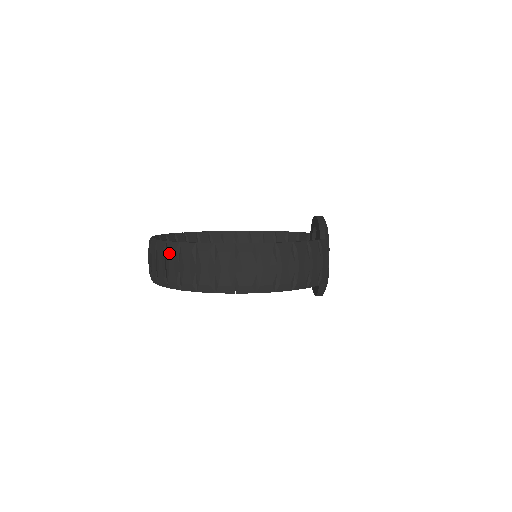
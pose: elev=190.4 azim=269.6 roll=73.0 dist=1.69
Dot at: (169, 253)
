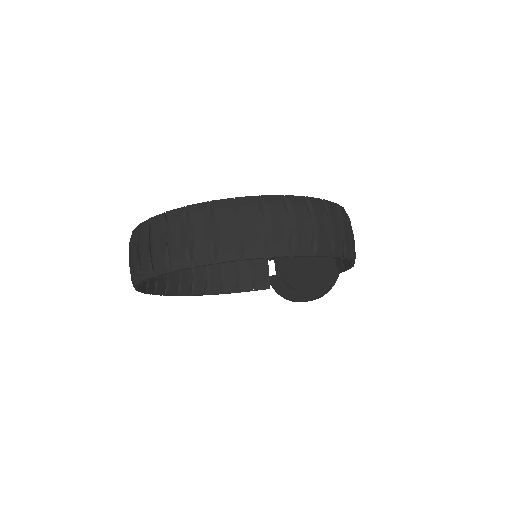
Dot at: (245, 210)
